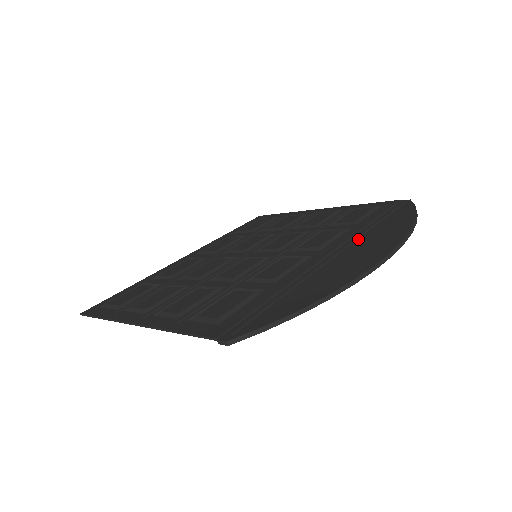
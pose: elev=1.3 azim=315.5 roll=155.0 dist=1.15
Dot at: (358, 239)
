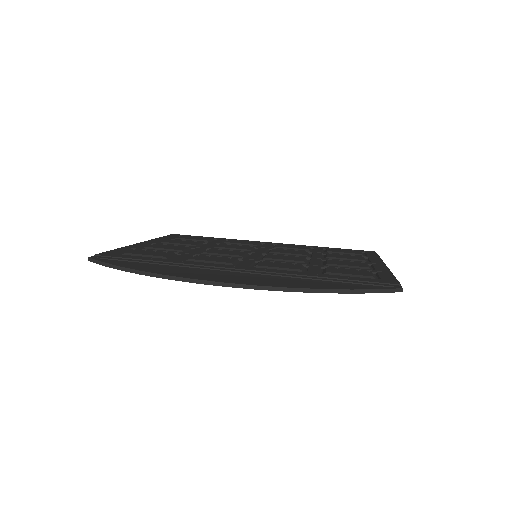
Dot at: (275, 276)
